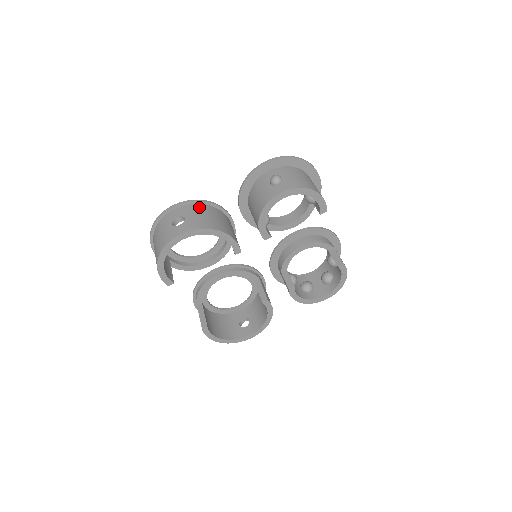
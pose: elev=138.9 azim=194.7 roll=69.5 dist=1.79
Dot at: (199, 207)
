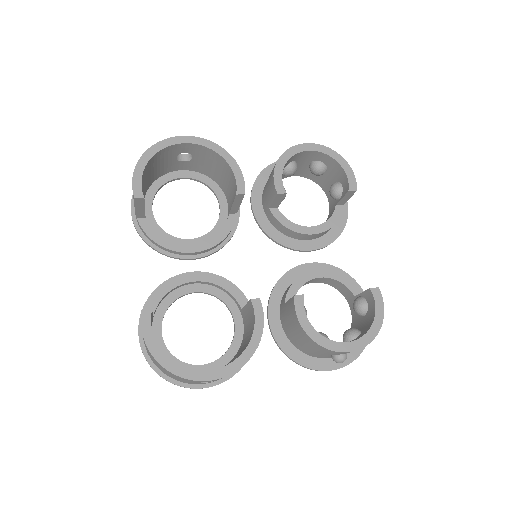
Dot at: occluded
